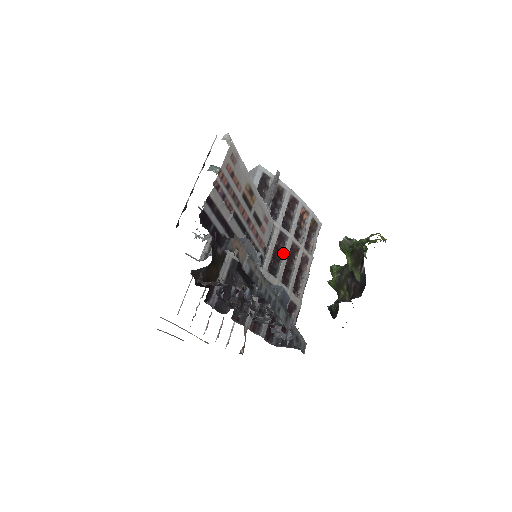
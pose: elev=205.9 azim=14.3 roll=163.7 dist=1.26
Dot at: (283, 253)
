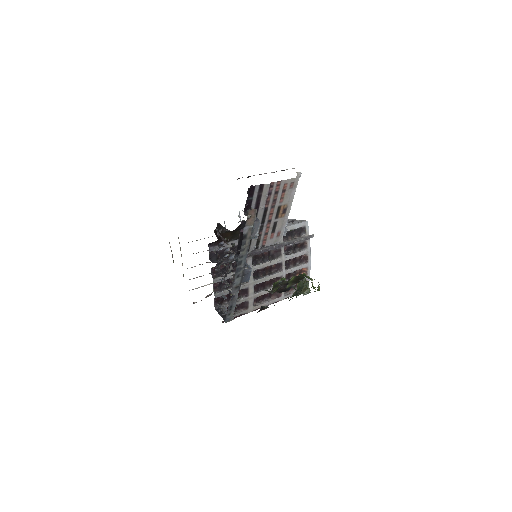
Dot at: (271, 274)
